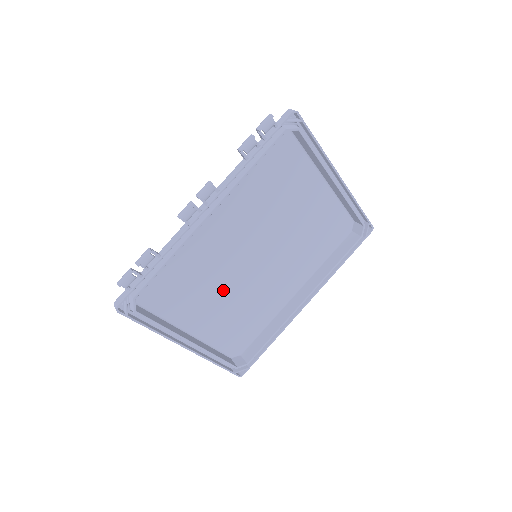
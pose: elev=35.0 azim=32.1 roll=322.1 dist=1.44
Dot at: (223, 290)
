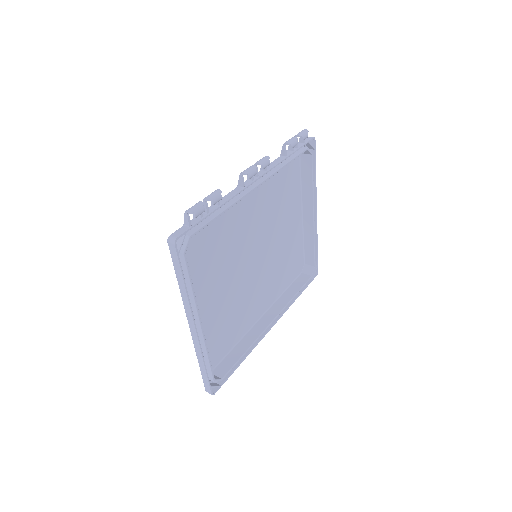
Dot at: (226, 281)
